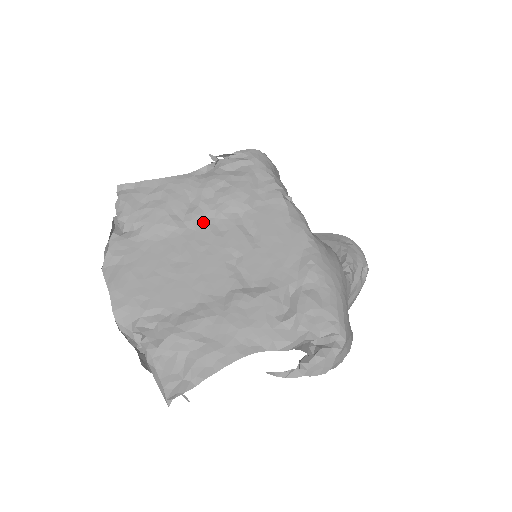
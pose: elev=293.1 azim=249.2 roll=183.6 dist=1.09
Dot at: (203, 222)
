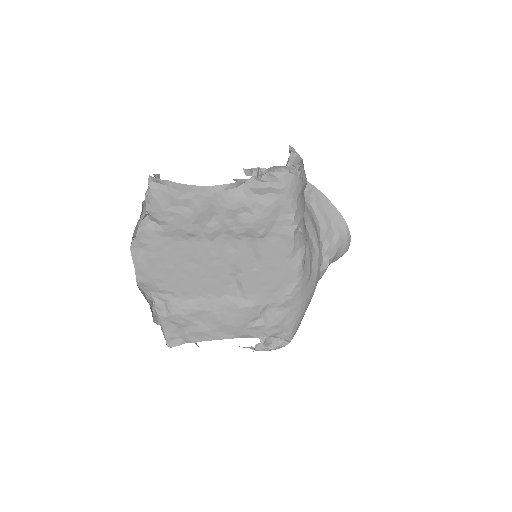
Dot at: (220, 237)
